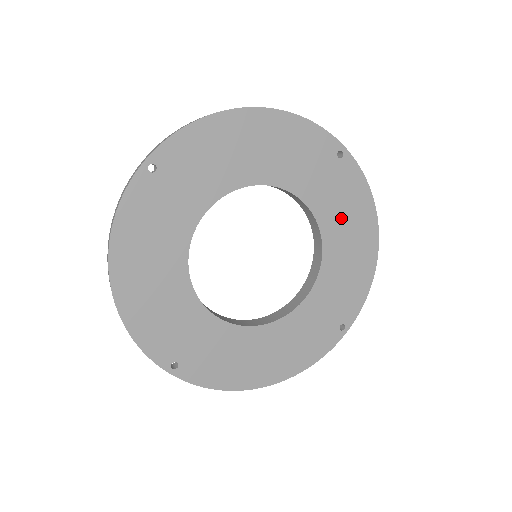
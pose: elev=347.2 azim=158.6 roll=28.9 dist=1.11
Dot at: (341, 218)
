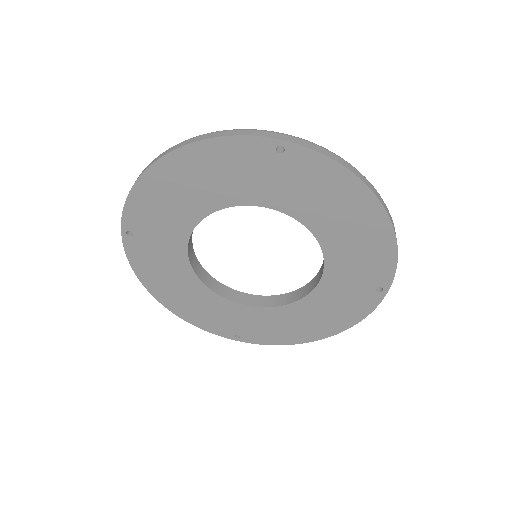
Dot at: (320, 205)
